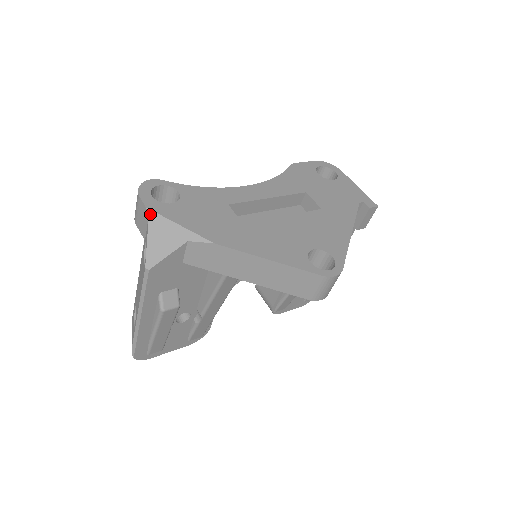
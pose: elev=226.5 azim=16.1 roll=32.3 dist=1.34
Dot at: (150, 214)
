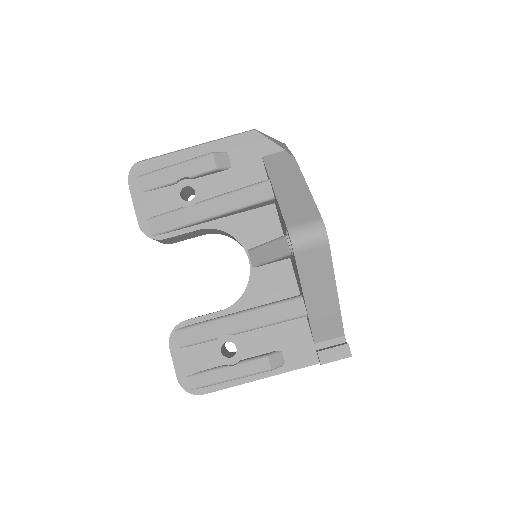
Dot at: (284, 143)
